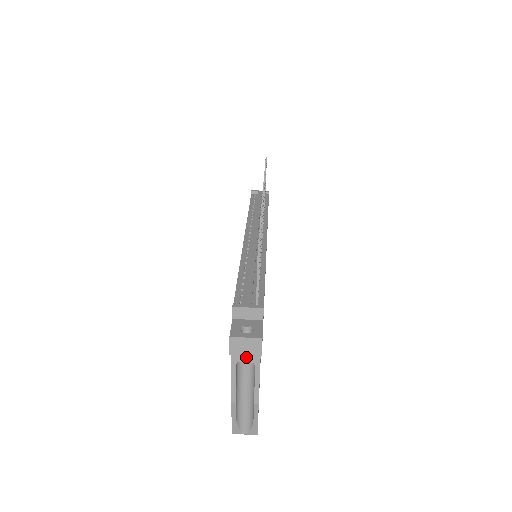
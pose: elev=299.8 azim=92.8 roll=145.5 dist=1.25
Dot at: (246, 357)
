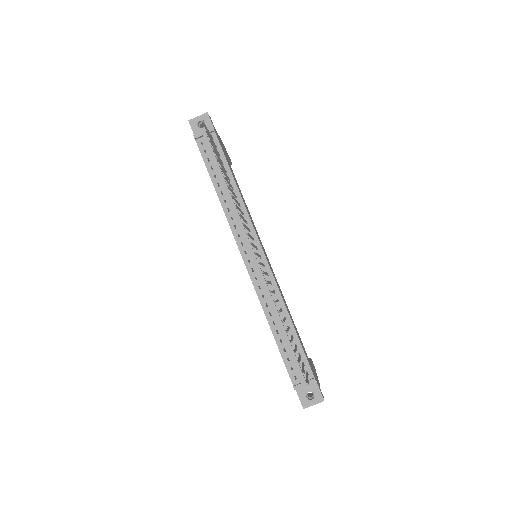
Dot at: occluded
